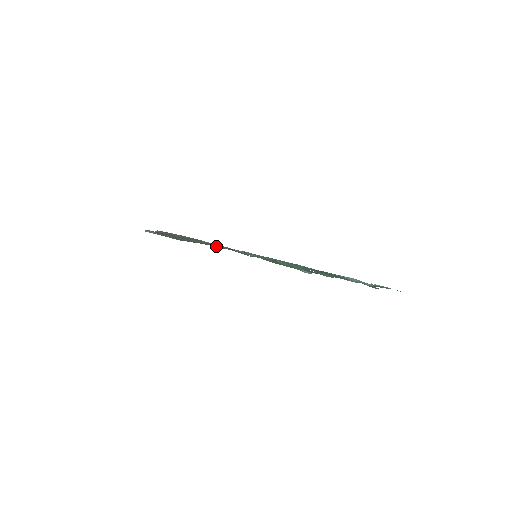
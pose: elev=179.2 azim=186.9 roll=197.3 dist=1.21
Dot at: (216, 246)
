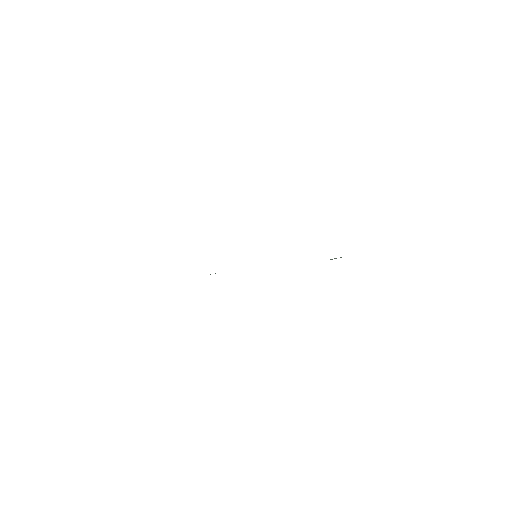
Dot at: occluded
